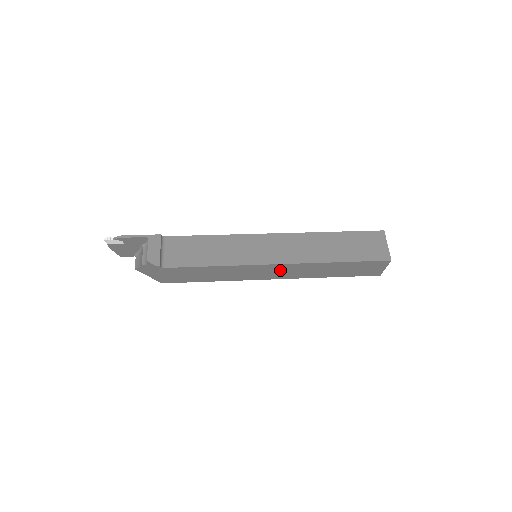
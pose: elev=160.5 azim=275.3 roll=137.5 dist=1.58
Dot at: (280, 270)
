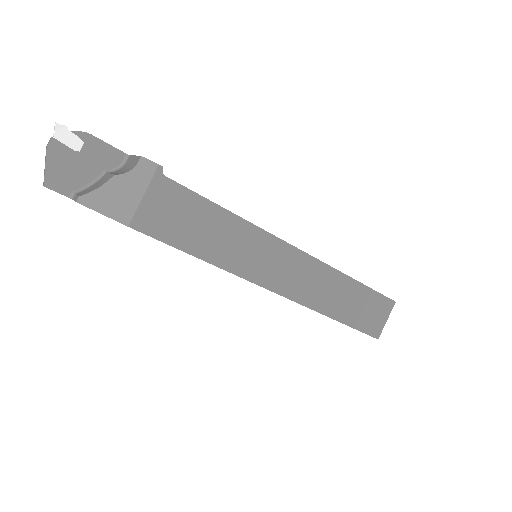
Dot at: (295, 269)
